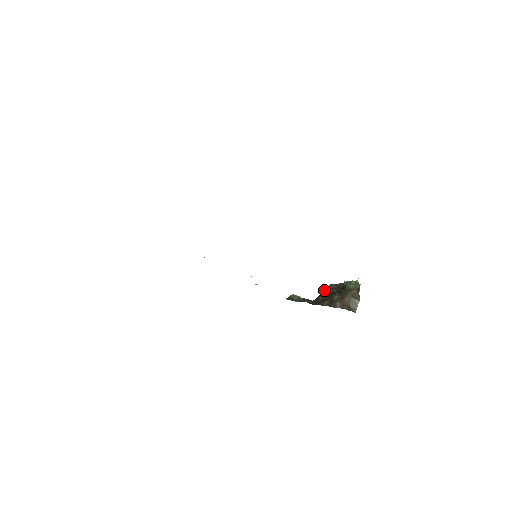
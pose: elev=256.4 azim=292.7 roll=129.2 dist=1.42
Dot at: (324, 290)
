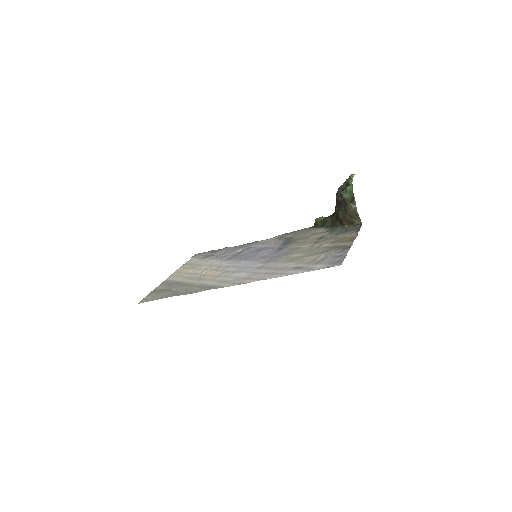
Dot at: (336, 199)
